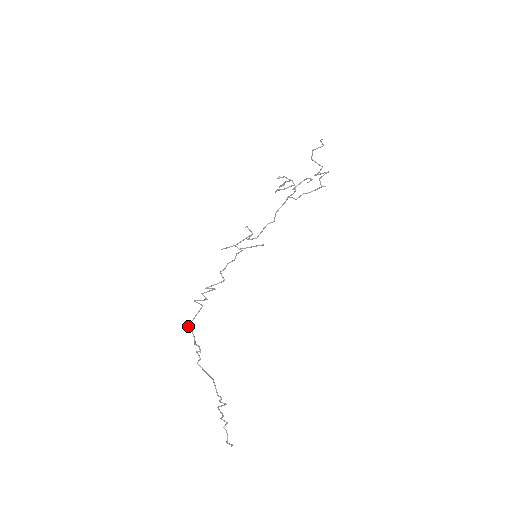
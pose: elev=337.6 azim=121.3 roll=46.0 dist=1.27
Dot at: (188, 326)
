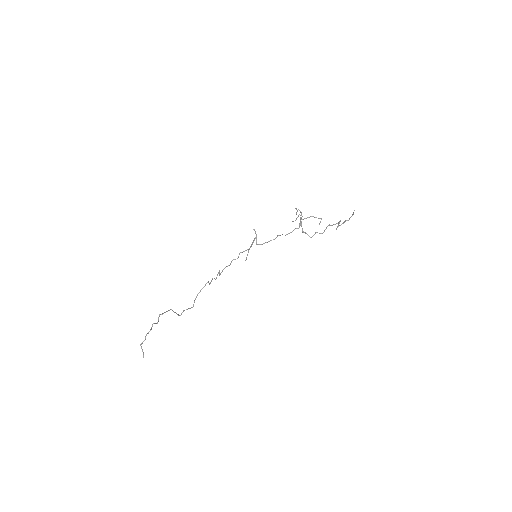
Dot at: occluded
